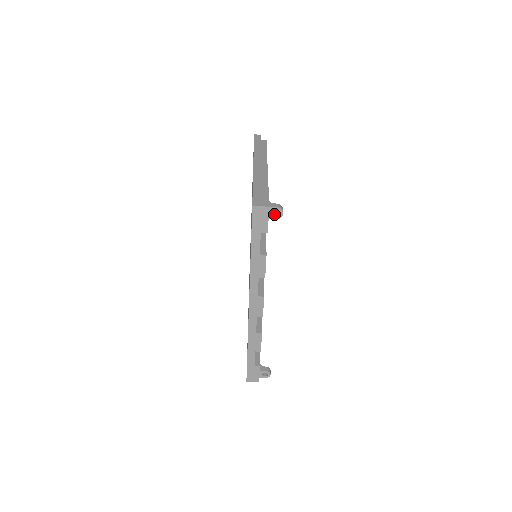
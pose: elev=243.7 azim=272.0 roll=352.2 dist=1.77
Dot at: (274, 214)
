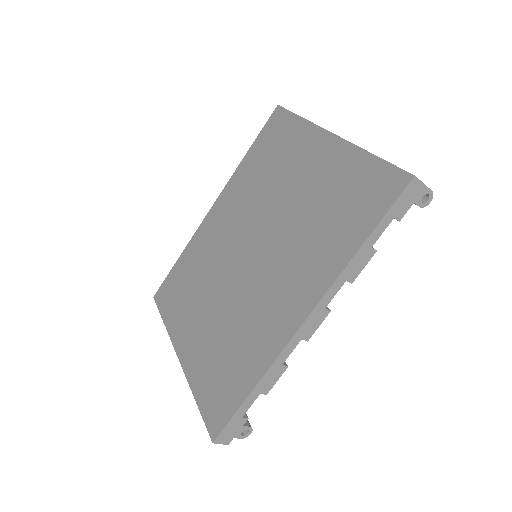
Dot at: (418, 199)
